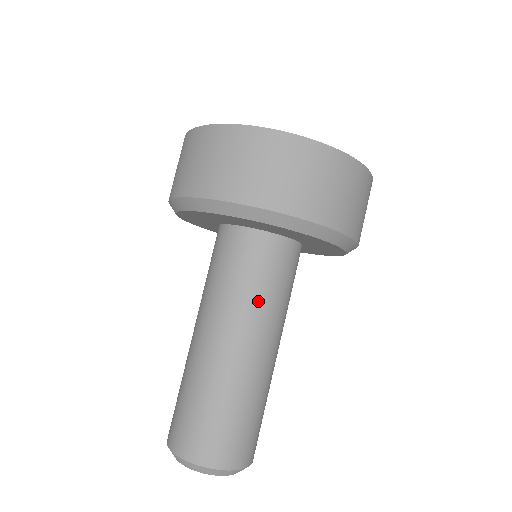
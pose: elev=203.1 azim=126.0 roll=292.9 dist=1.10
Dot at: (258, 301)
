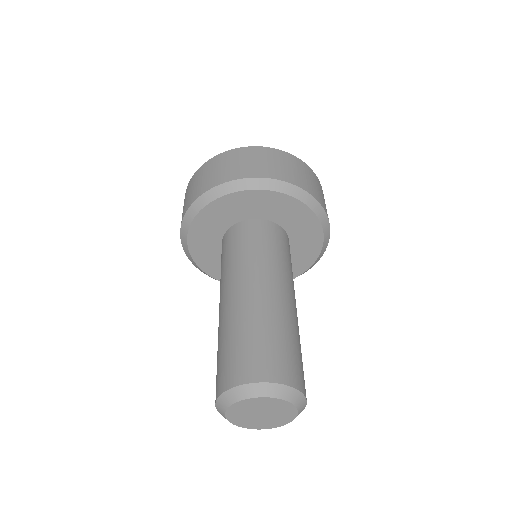
Dot at: (243, 259)
